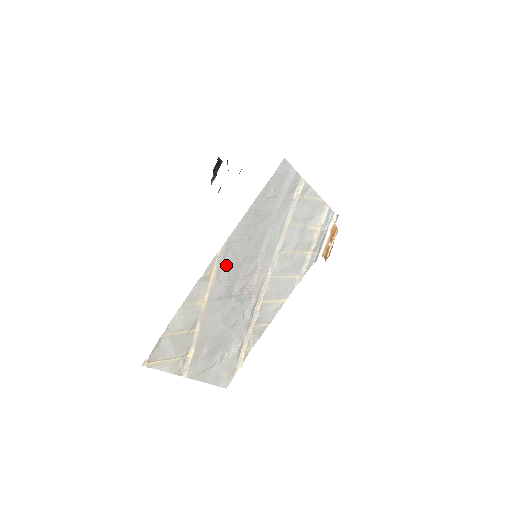
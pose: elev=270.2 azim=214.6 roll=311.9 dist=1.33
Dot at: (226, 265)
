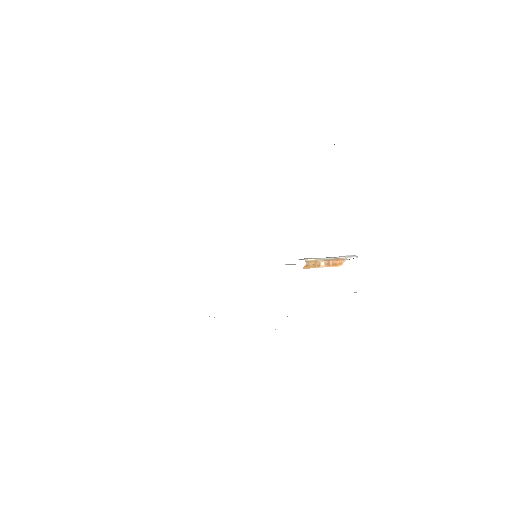
Dot at: occluded
